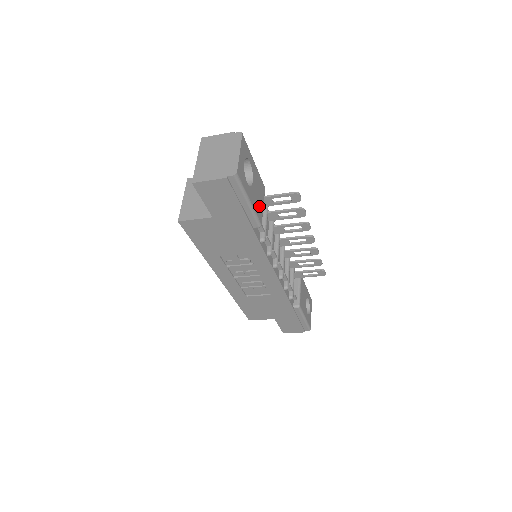
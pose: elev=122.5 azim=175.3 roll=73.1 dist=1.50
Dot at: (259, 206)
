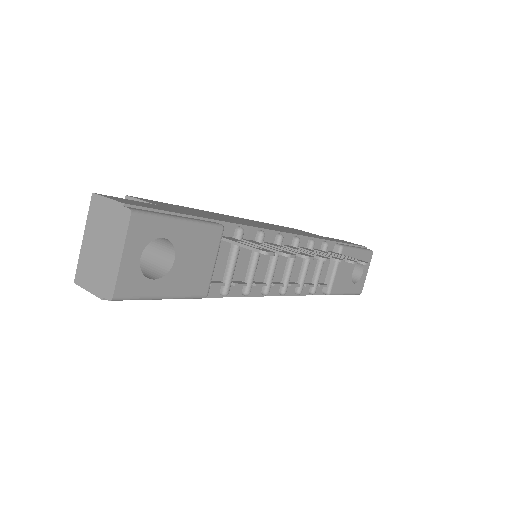
Dot at: (199, 276)
